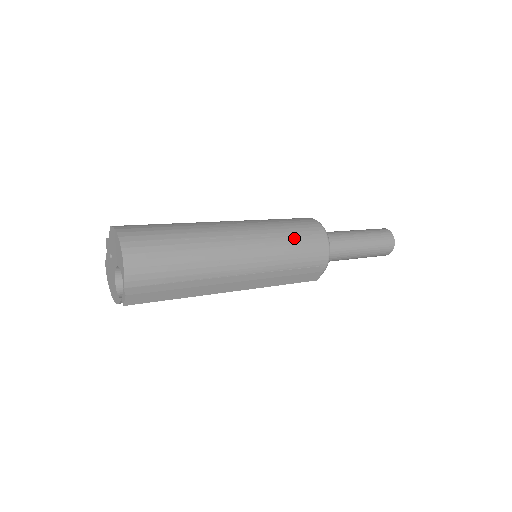
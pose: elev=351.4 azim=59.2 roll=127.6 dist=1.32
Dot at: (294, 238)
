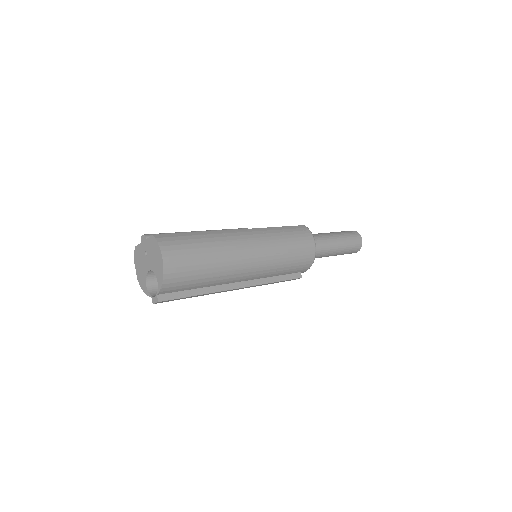
Dot at: (291, 255)
